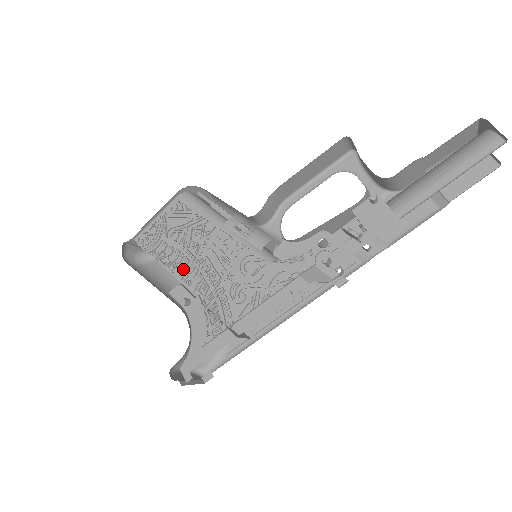
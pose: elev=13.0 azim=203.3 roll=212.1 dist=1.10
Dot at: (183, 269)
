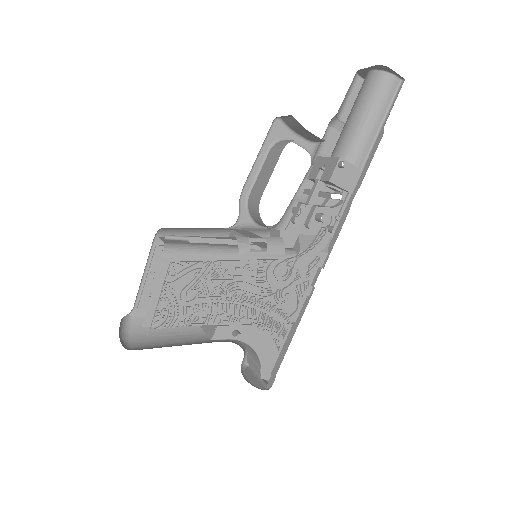
Dot at: (224, 314)
